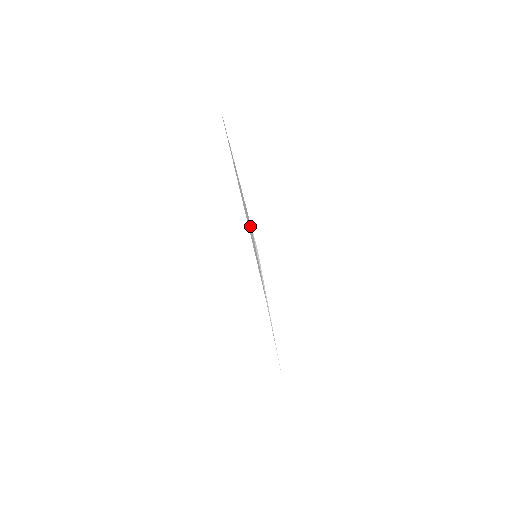
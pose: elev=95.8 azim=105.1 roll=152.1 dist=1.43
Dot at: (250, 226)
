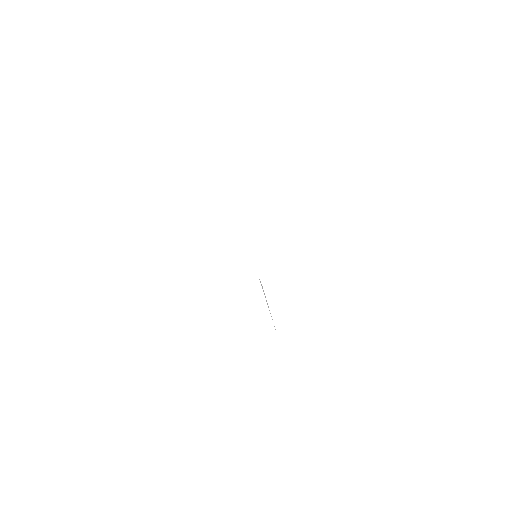
Dot at: occluded
